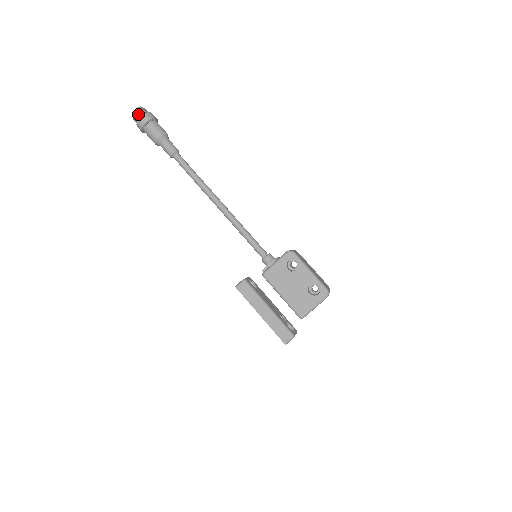
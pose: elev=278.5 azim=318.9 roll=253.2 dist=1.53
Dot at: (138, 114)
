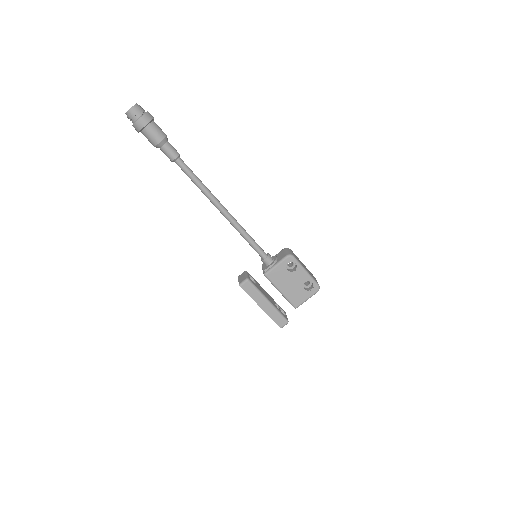
Dot at: (135, 114)
